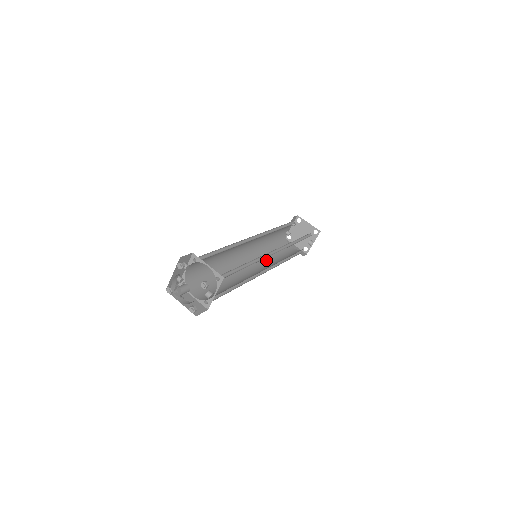
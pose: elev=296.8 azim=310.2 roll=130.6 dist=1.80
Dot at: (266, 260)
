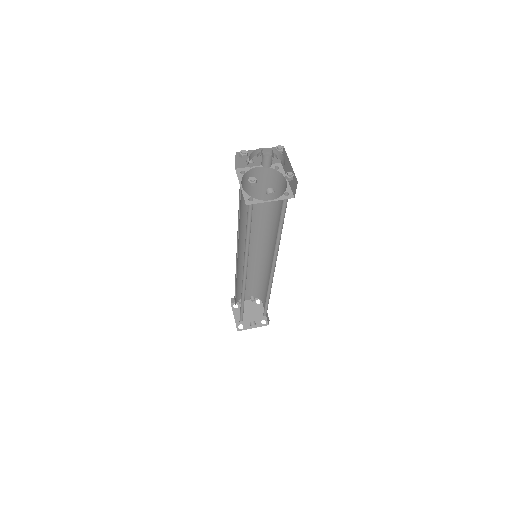
Dot at: occluded
